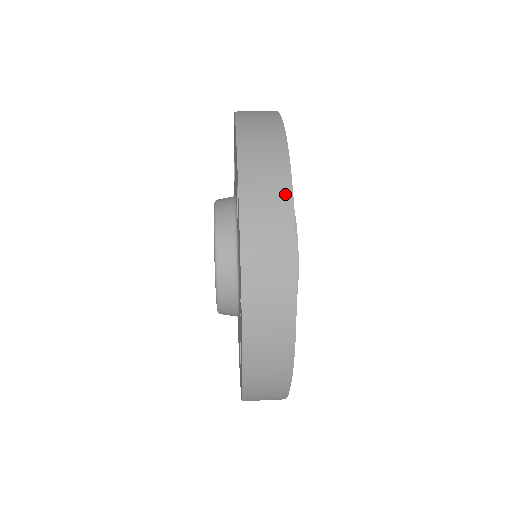
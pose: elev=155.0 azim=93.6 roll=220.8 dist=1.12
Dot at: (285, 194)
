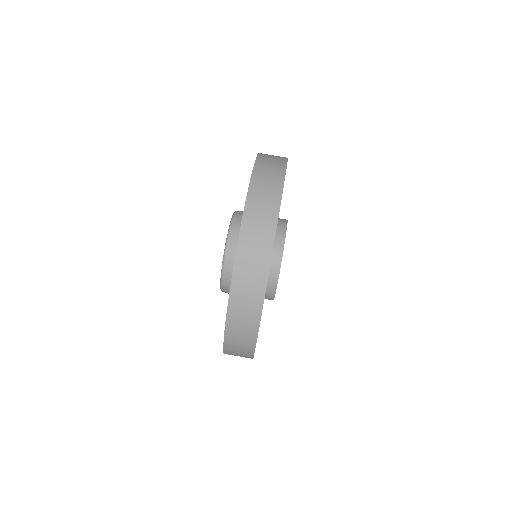
Dot at: (253, 336)
